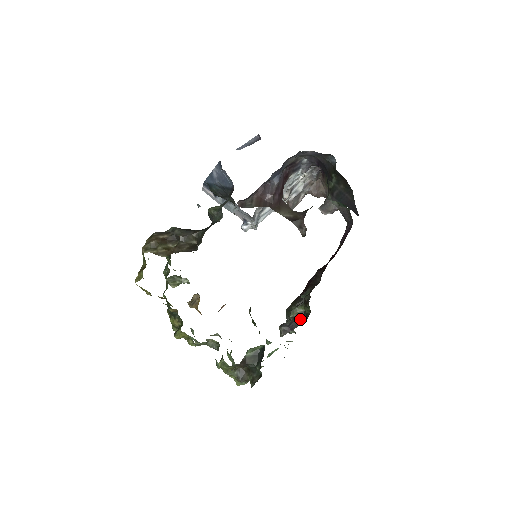
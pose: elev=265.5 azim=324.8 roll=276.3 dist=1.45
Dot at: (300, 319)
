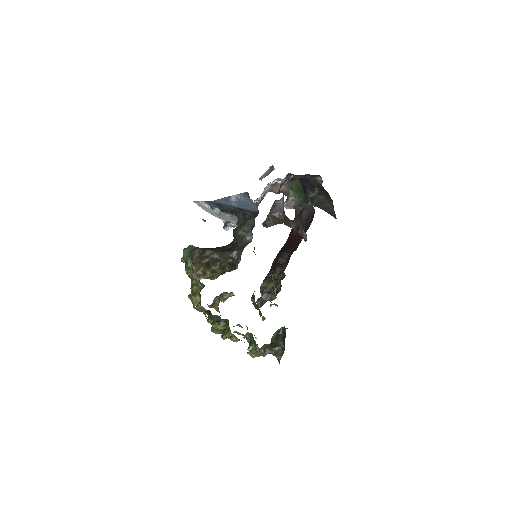
Dot at: occluded
